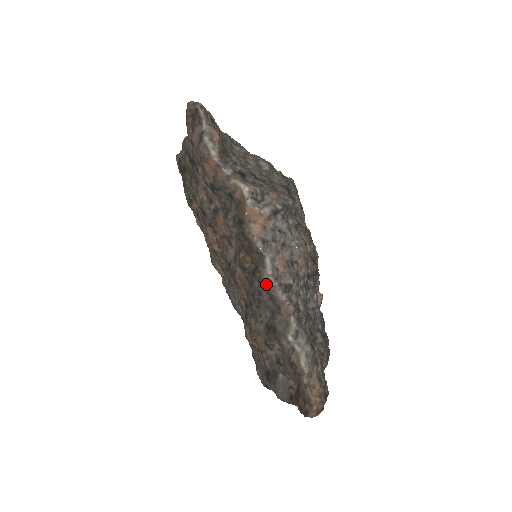
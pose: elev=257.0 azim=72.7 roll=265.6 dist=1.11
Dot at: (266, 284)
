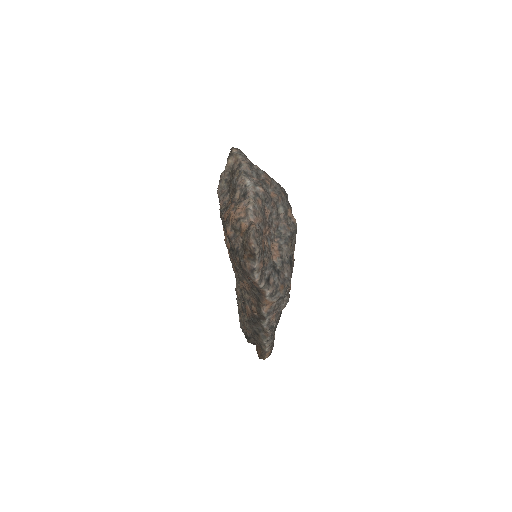
Dot at: (262, 326)
